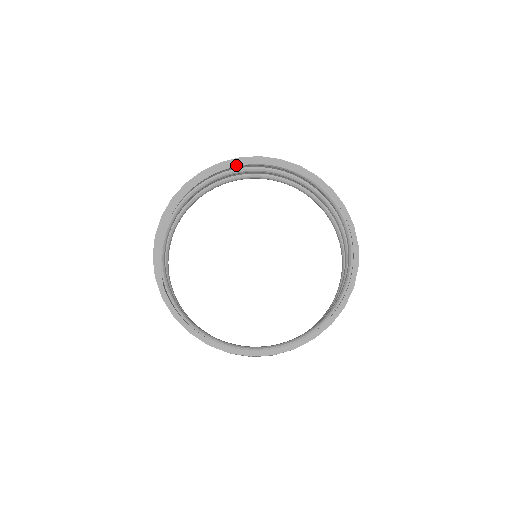
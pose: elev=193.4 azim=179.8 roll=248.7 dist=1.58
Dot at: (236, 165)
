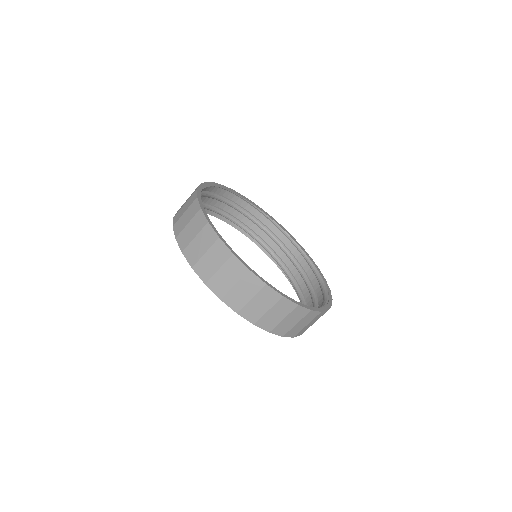
Dot at: (277, 223)
